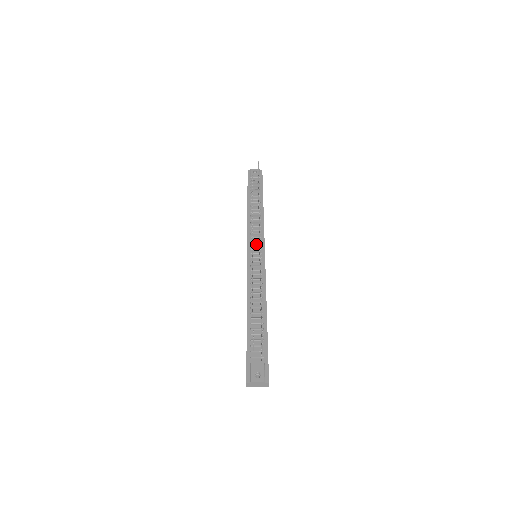
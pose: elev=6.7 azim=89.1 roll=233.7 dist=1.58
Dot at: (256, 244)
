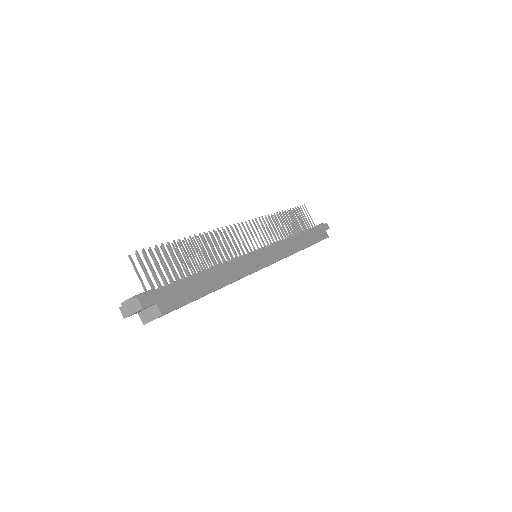
Dot at: occluded
